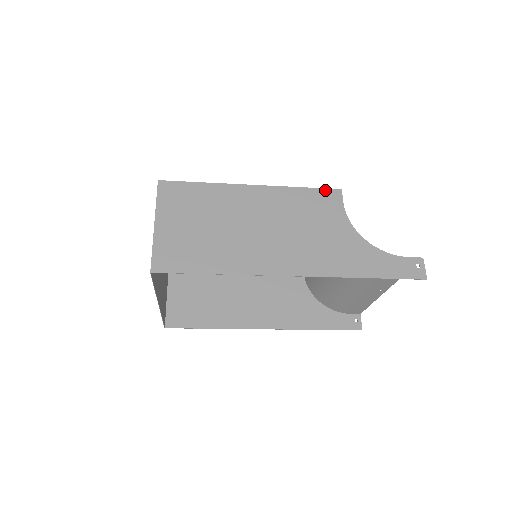
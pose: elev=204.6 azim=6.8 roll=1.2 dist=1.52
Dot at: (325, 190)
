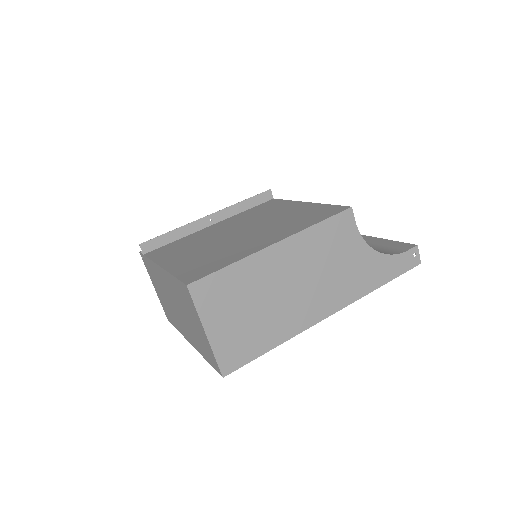
Dot at: (339, 215)
